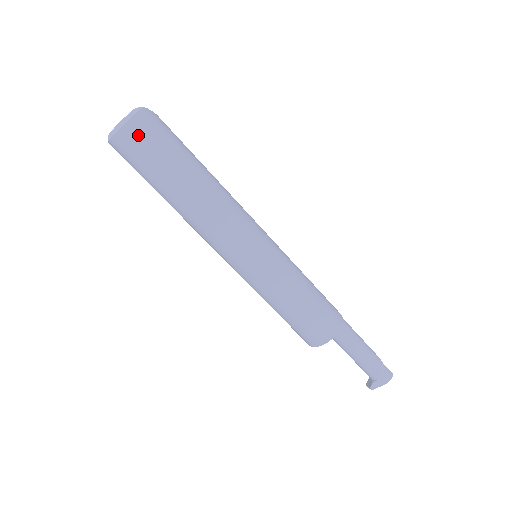
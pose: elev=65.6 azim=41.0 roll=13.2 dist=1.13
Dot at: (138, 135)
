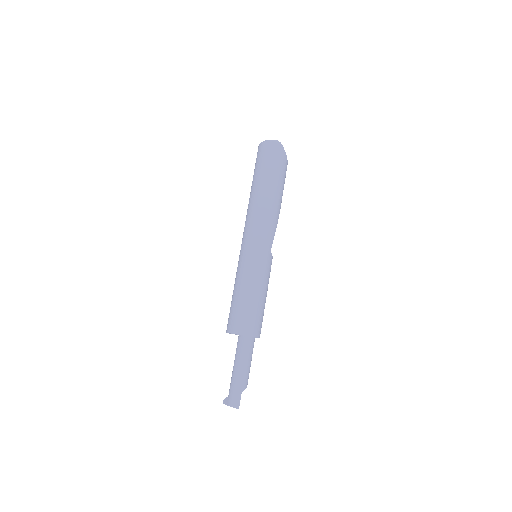
Dot at: (265, 150)
